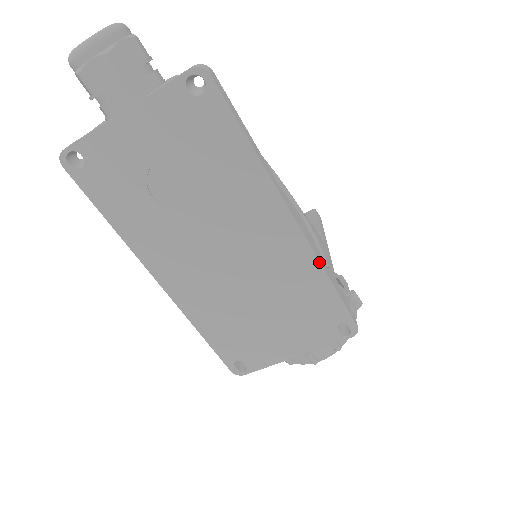
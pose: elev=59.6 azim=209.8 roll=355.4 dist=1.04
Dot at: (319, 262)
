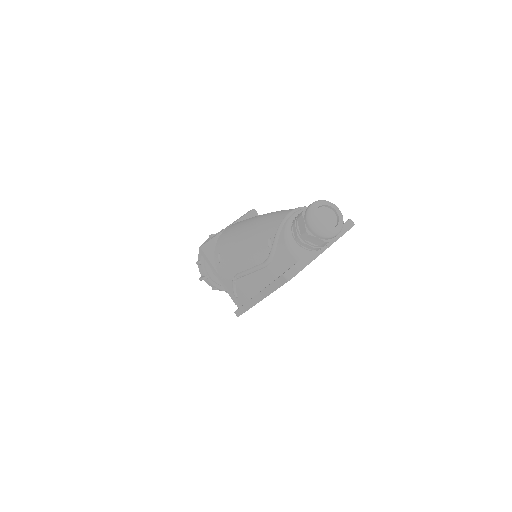
Dot at: occluded
